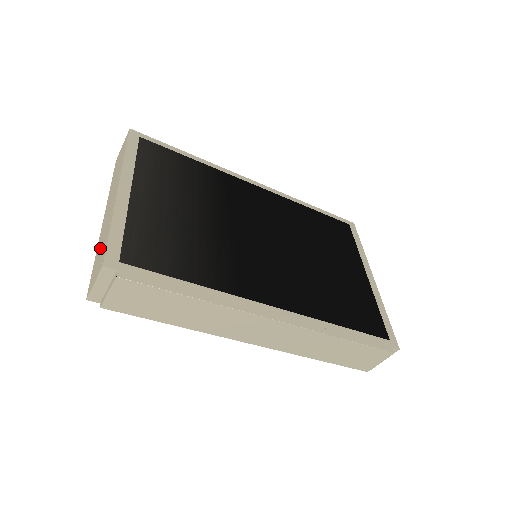
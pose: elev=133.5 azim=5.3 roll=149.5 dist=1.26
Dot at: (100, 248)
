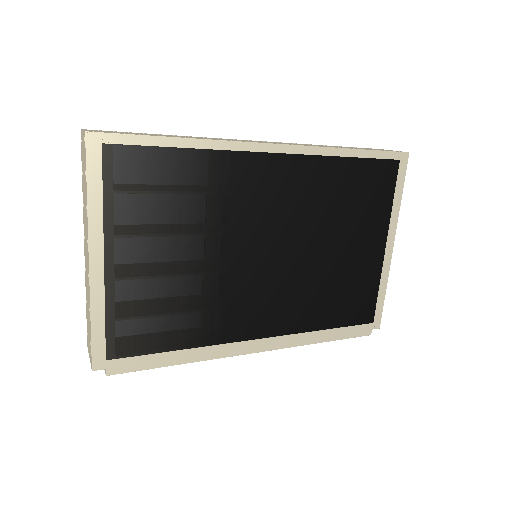
Dot at: (87, 313)
